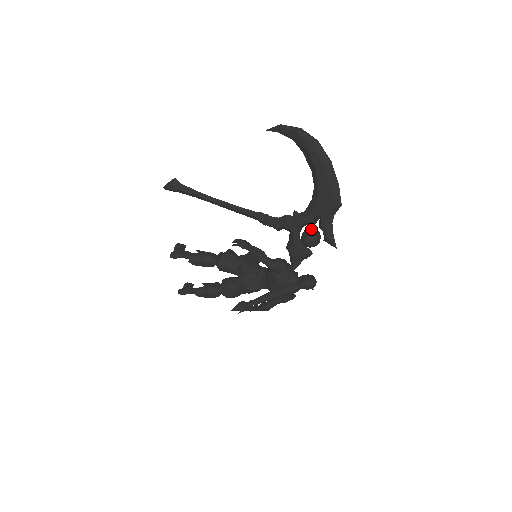
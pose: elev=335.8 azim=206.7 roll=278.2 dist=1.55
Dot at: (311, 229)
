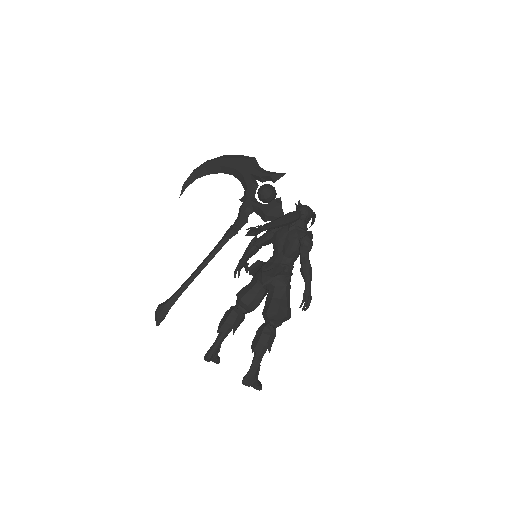
Dot at: occluded
